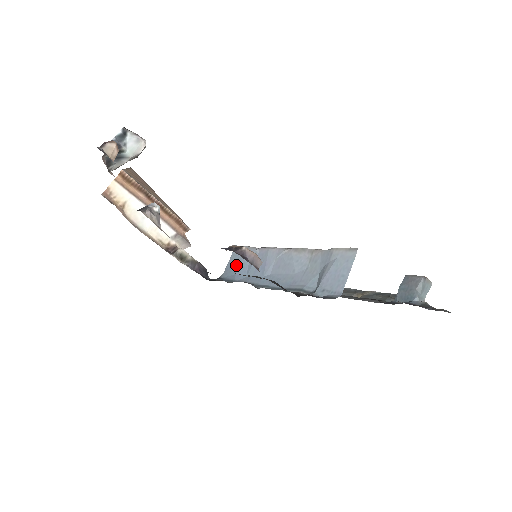
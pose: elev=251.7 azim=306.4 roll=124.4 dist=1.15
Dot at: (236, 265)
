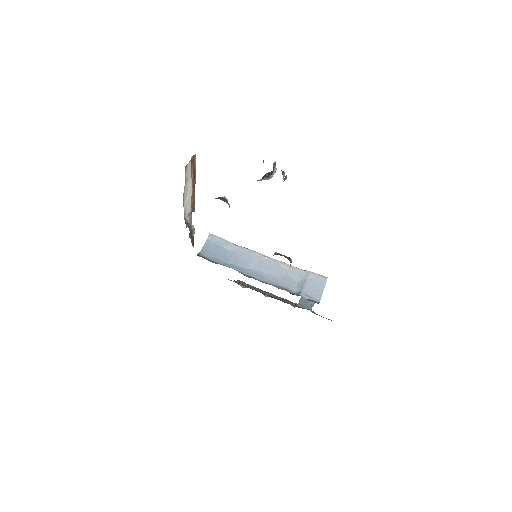
Dot at: (215, 250)
